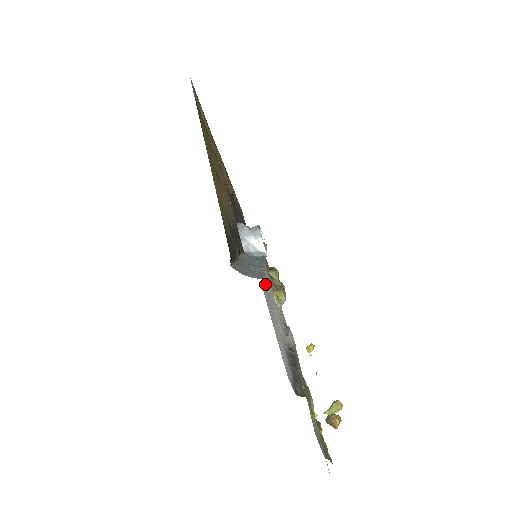
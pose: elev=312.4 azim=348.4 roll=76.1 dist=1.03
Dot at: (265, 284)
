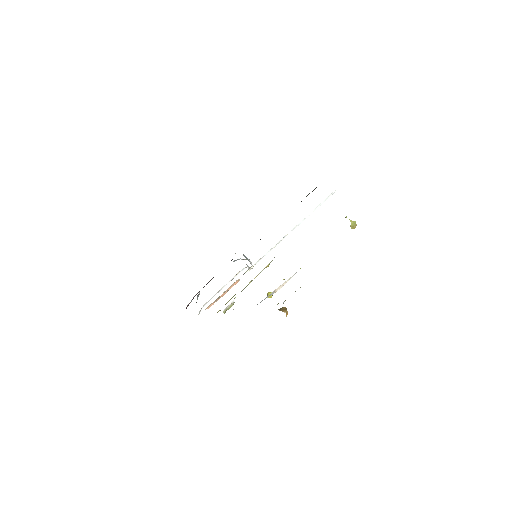
Dot at: occluded
